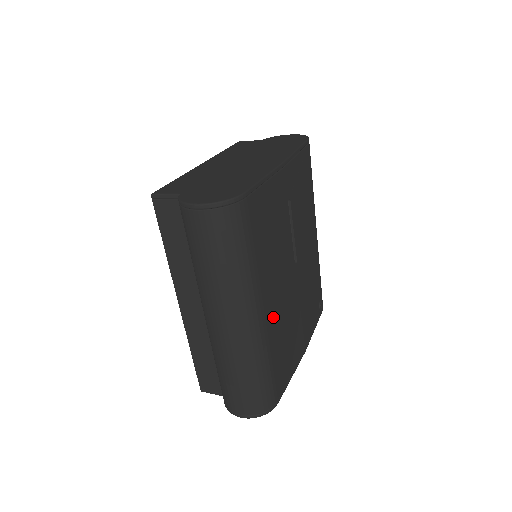
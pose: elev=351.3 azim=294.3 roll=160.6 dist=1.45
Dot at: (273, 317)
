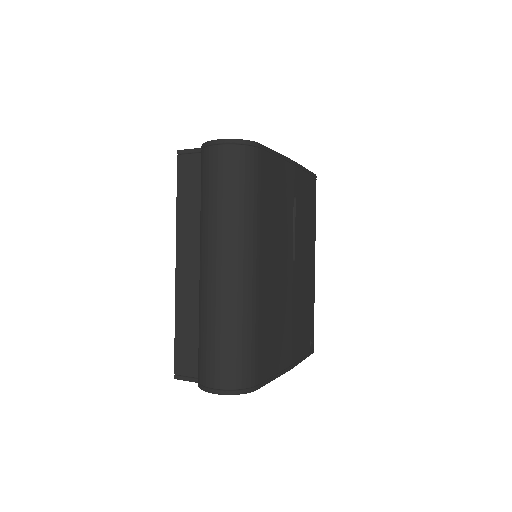
Dot at: (266, 285)
